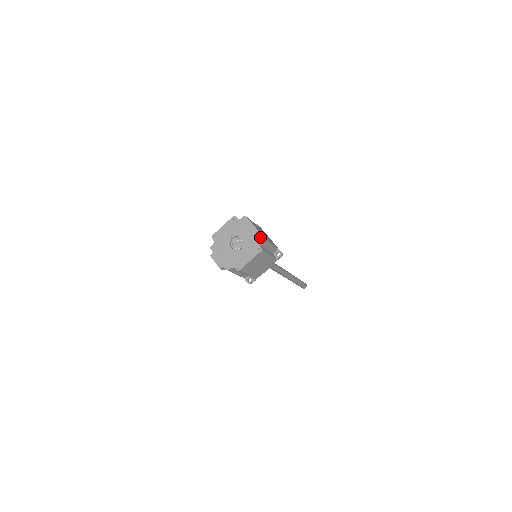
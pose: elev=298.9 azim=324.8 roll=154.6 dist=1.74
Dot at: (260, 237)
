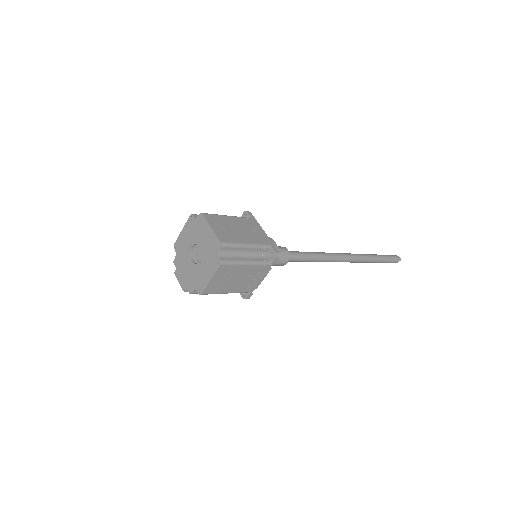
Dot at: (217, 244)
